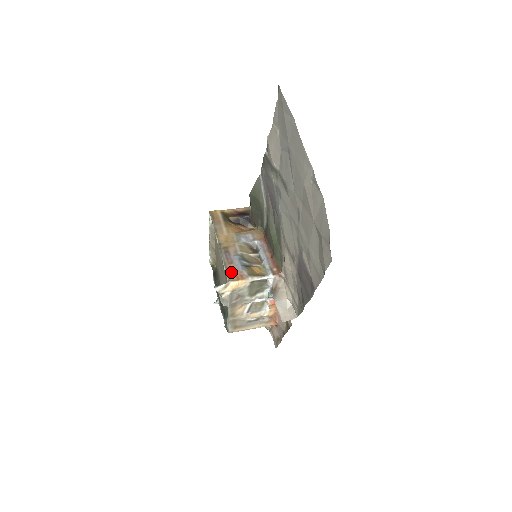
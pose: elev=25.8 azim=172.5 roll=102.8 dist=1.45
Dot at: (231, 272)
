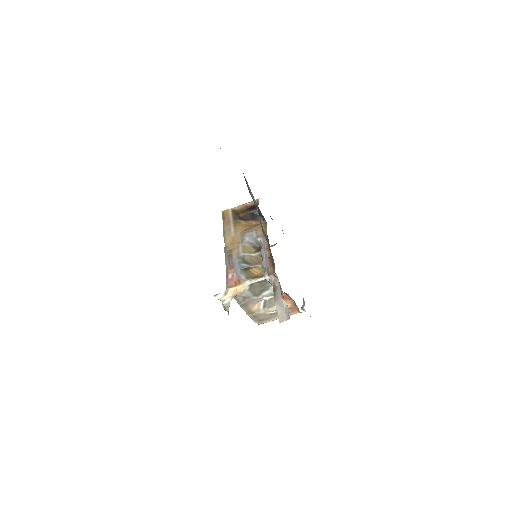
Dot at: (231, 278)
